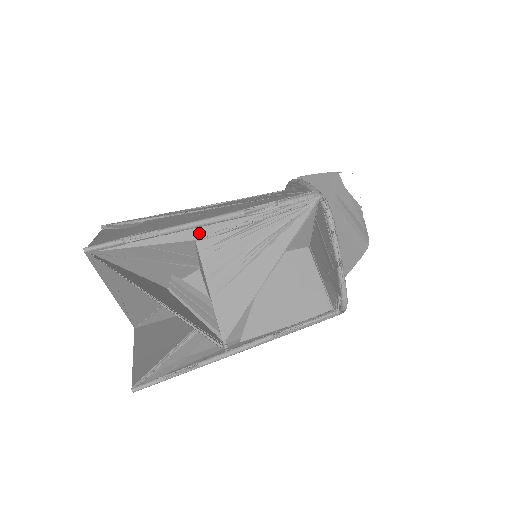
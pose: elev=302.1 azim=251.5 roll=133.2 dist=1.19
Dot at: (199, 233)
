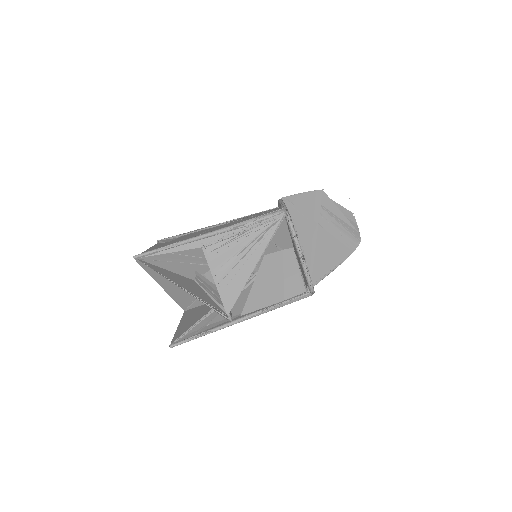
Dot at: (204, 243)
